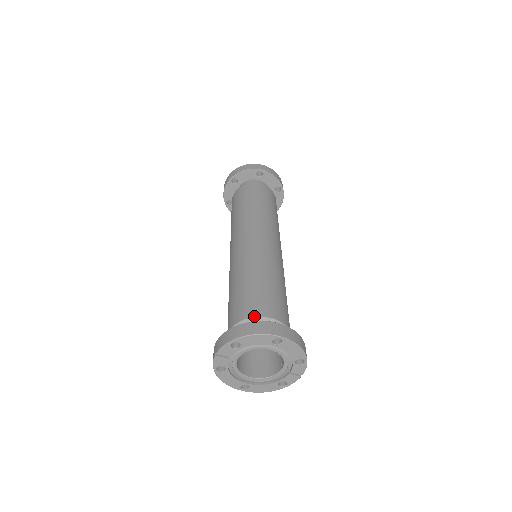
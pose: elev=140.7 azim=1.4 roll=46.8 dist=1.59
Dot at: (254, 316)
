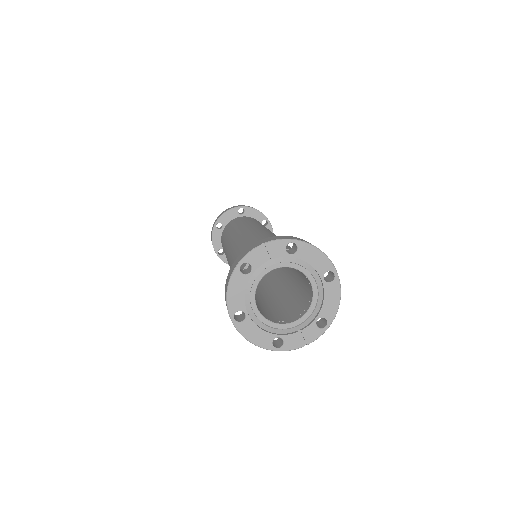
Dot at: occluded
